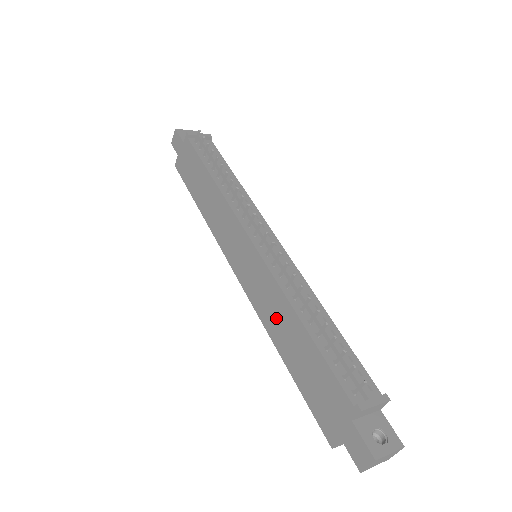
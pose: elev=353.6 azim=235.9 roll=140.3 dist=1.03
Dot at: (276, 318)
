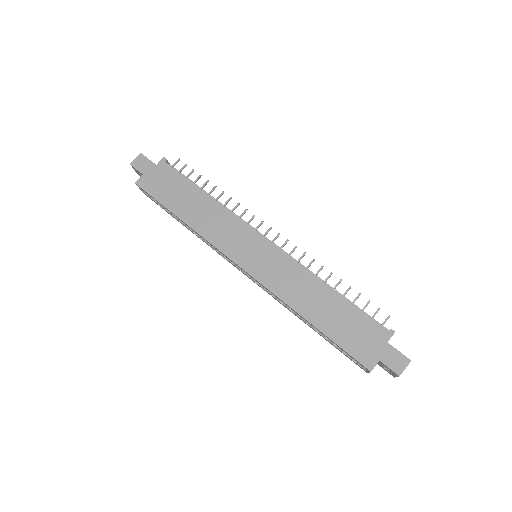
Dot at: (301, 292)
